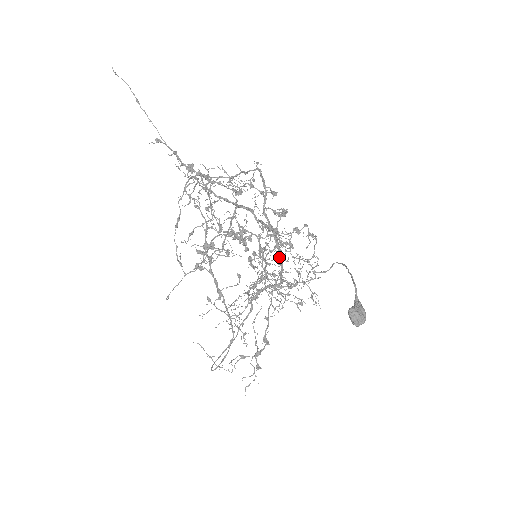
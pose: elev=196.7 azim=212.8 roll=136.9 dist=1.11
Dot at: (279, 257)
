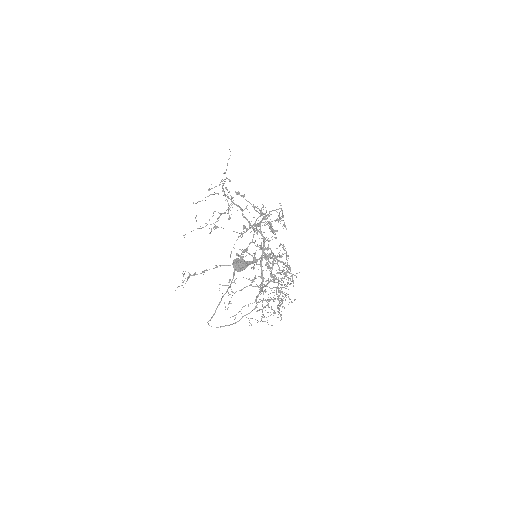
Dot at: (241, 237)
